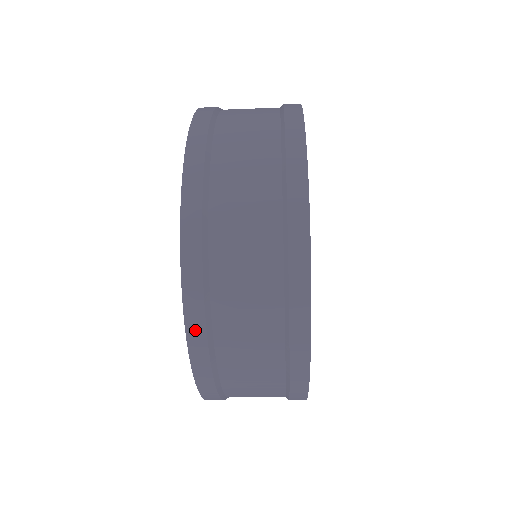
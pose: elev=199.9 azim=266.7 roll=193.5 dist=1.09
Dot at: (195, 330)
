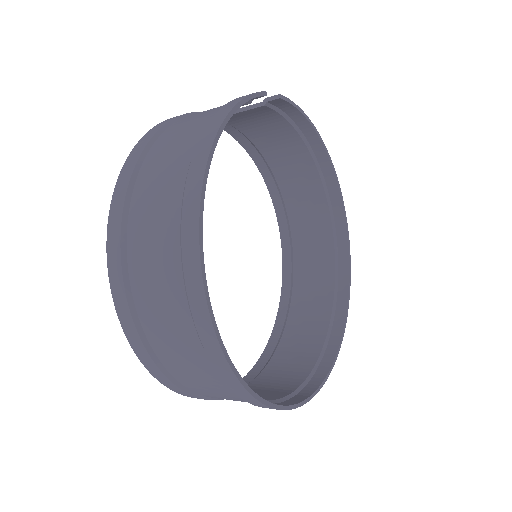
Dot at: (198, 398)
